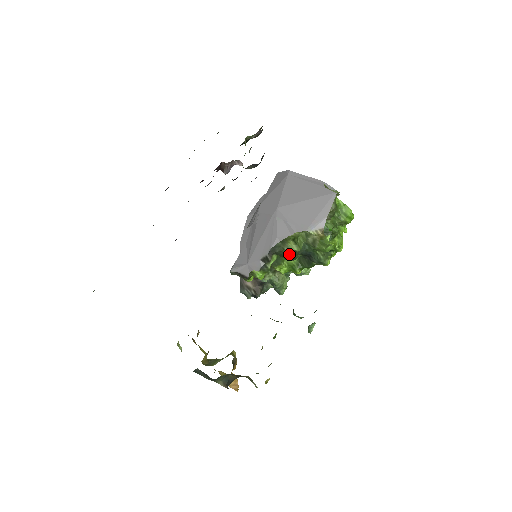
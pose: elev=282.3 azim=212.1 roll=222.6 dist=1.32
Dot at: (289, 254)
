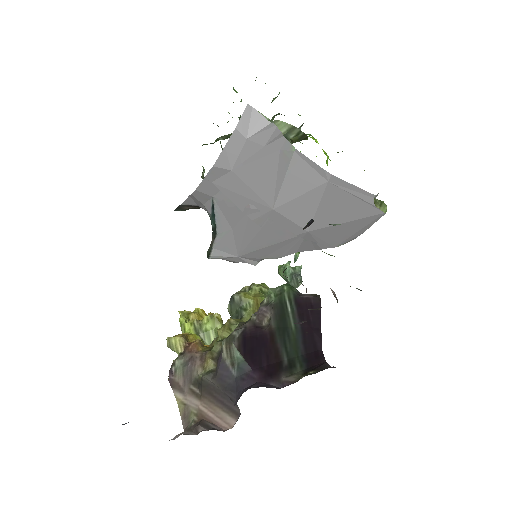
Dot at: occluded
